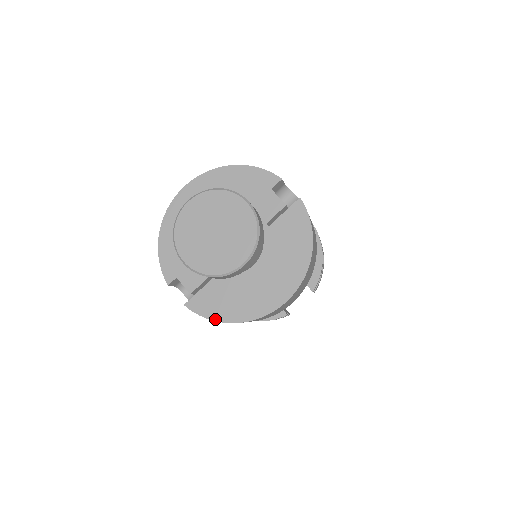
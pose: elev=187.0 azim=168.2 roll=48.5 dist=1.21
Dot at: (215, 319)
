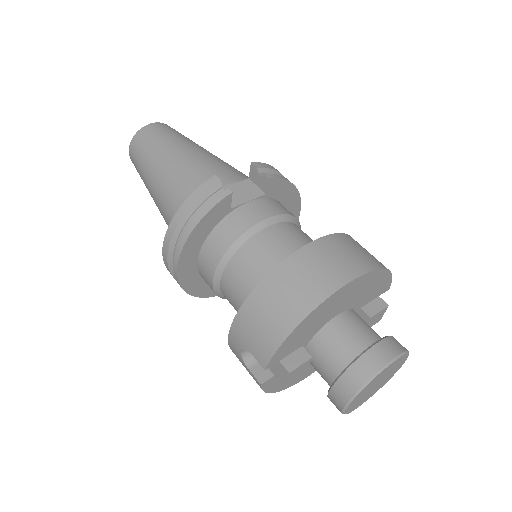
Dot at: (270, 392)
